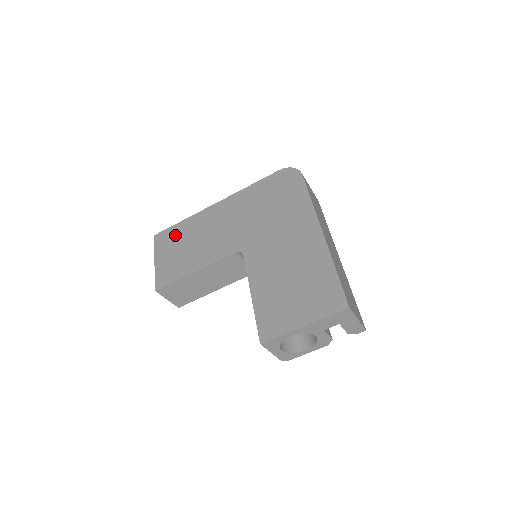
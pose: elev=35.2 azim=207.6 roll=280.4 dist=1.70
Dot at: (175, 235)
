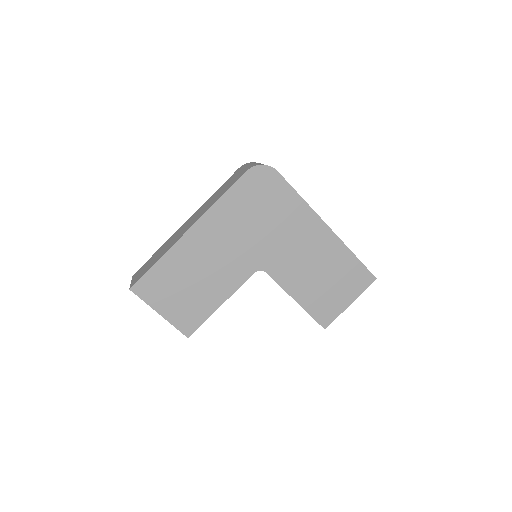
Dot at: (163, 280)
